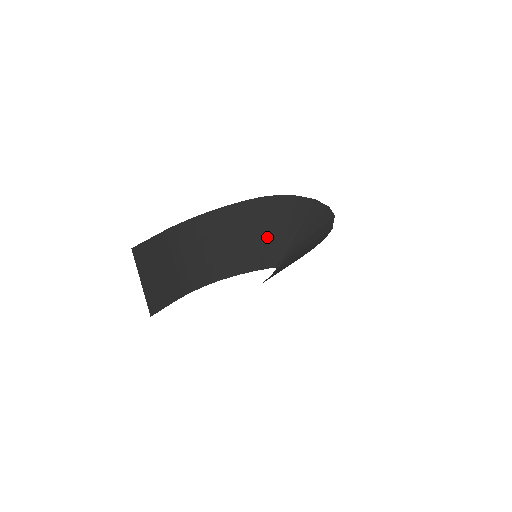
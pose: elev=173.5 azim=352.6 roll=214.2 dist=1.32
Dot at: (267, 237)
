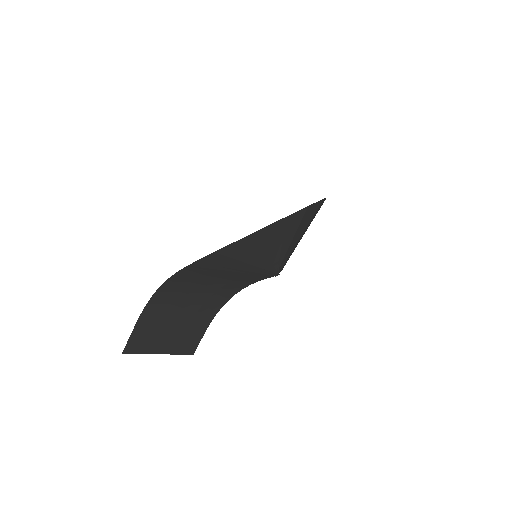
Dot at: (241, 270)
